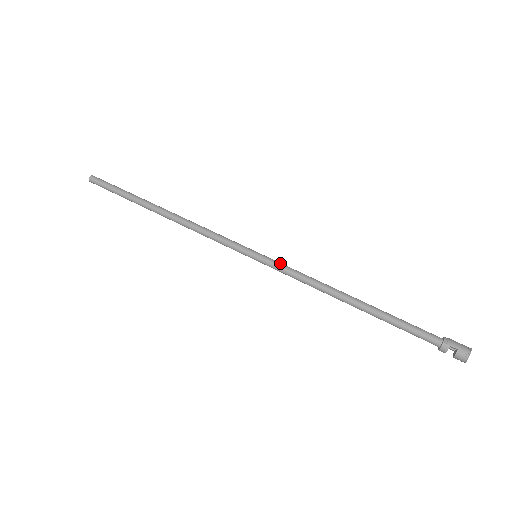
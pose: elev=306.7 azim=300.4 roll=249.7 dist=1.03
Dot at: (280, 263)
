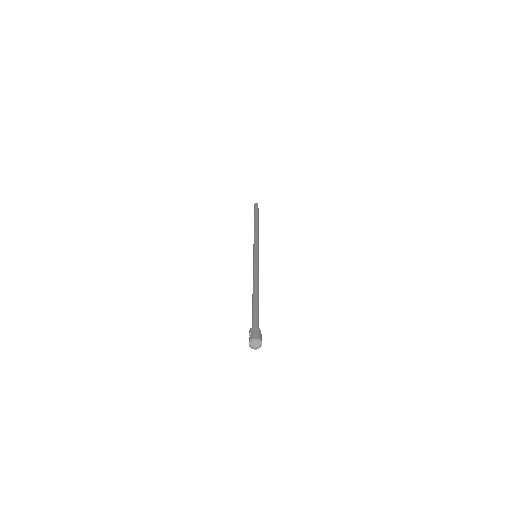
Dot at: (256, 261)
